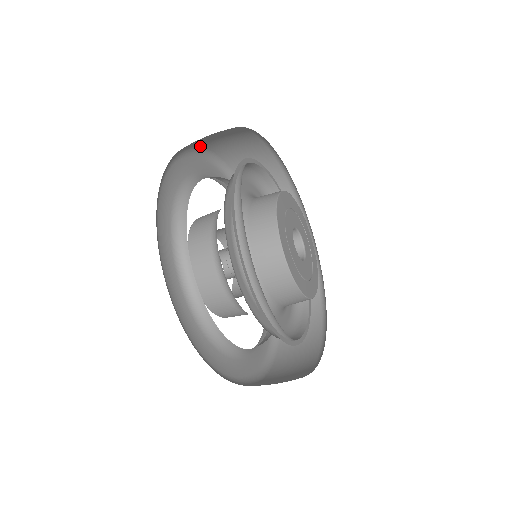
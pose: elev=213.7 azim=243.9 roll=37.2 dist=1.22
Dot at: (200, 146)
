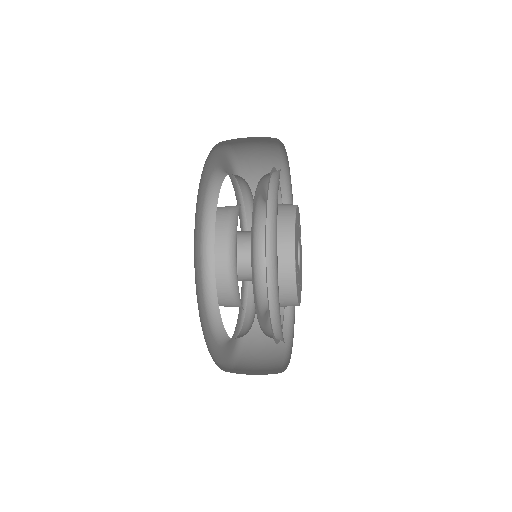
Dot at: occluded
